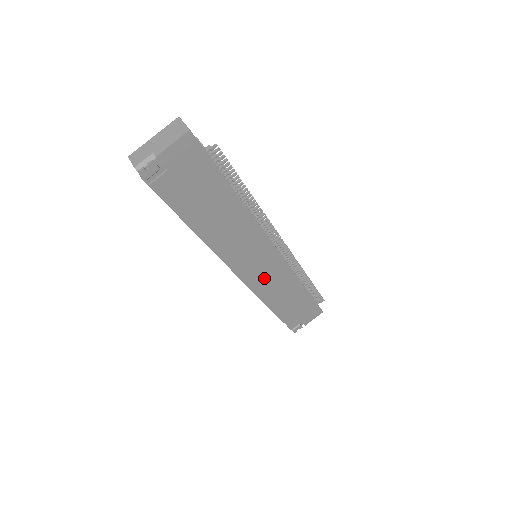
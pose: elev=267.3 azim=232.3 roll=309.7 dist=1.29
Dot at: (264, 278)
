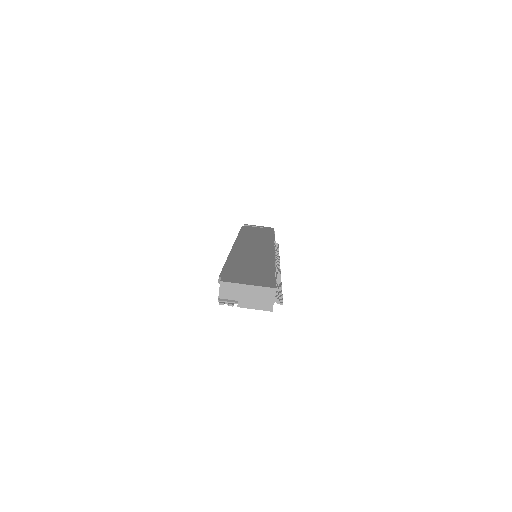
Dot at: occluded
